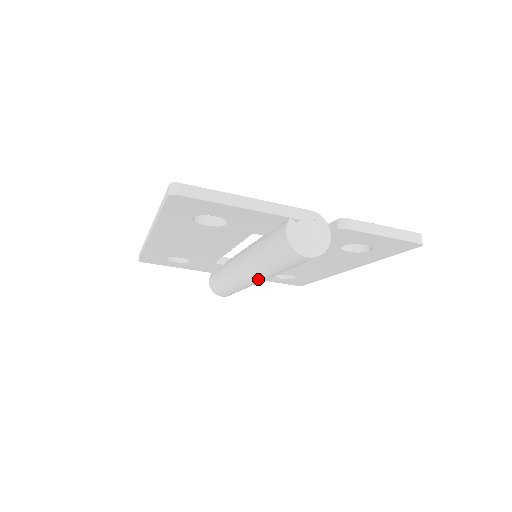
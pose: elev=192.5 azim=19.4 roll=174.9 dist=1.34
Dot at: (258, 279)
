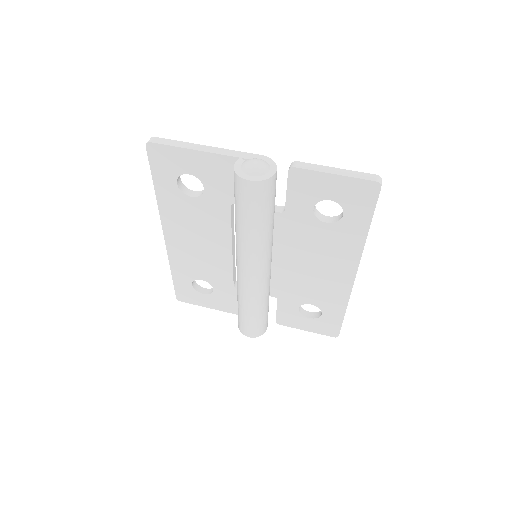
Dot at: (248, 264)
